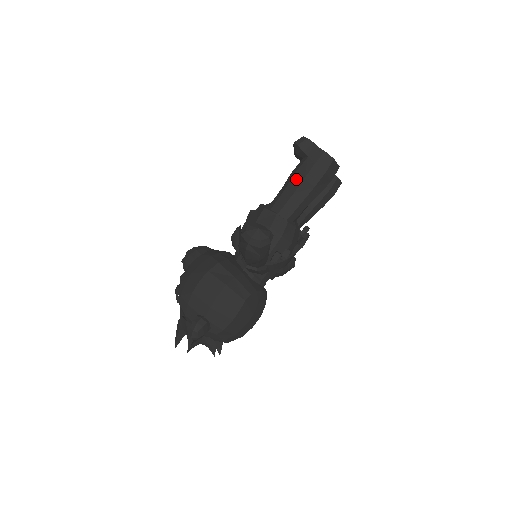
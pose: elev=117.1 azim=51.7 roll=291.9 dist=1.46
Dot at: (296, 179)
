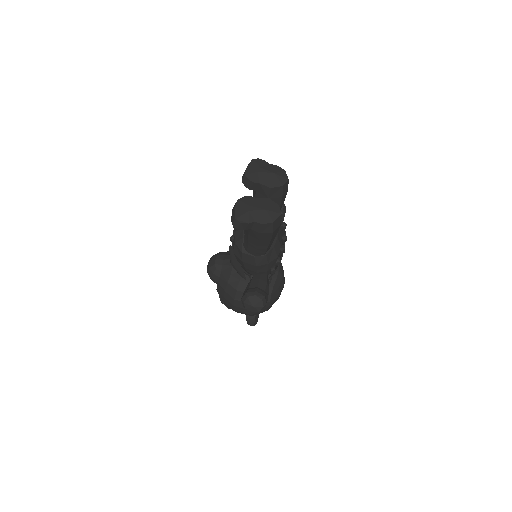
Dot at: (252, 239)
